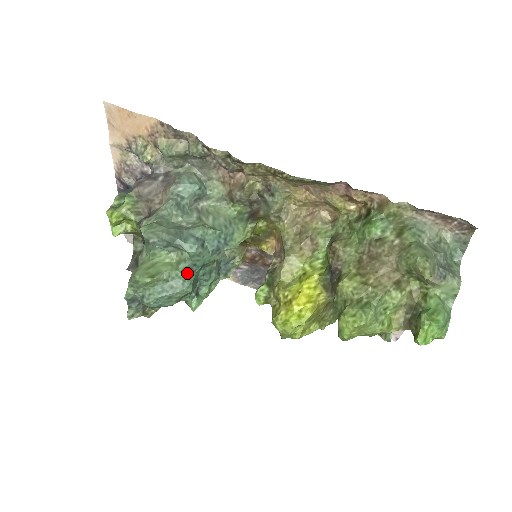
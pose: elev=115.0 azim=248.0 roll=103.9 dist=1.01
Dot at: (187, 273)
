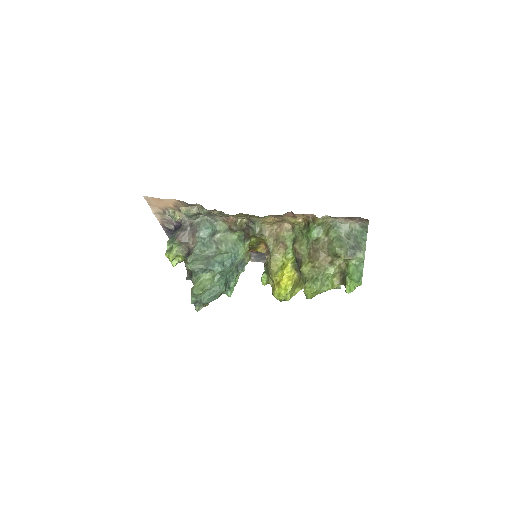
Dot at: (220, 281)
